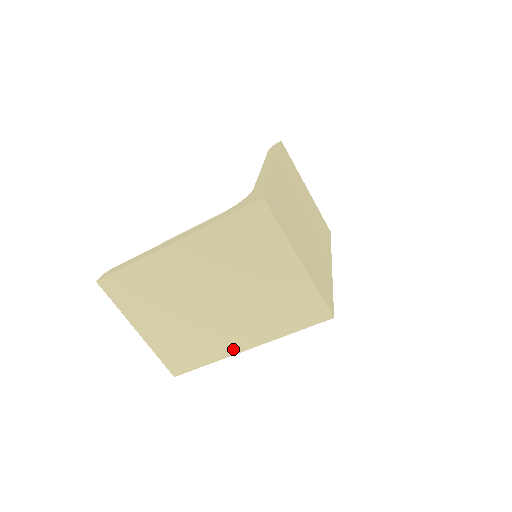
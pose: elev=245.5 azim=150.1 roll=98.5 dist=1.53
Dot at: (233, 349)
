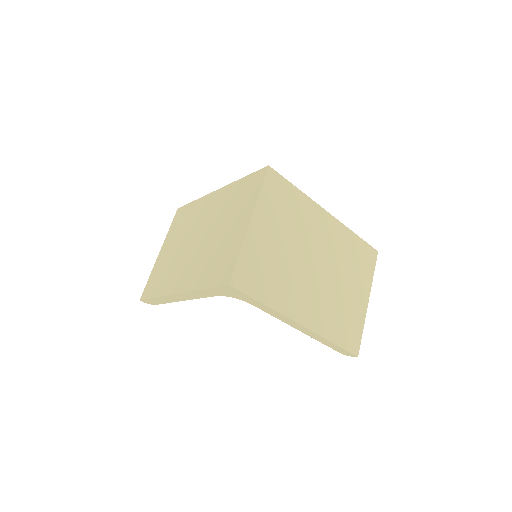
Dot at: (173, 289)
